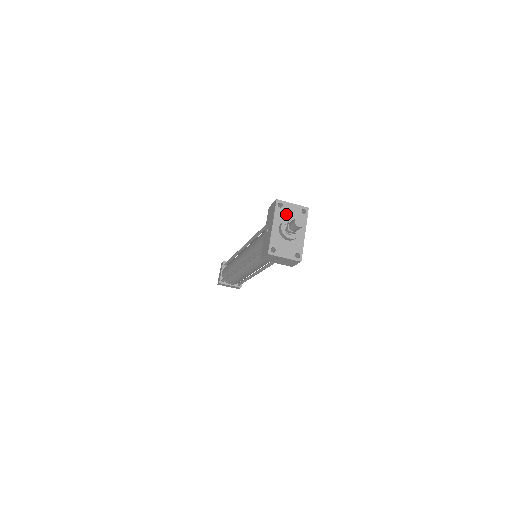
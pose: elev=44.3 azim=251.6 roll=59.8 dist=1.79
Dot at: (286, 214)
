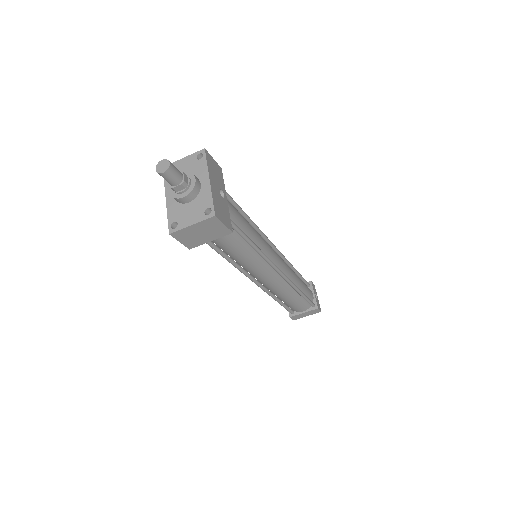
Dot at: occluded
